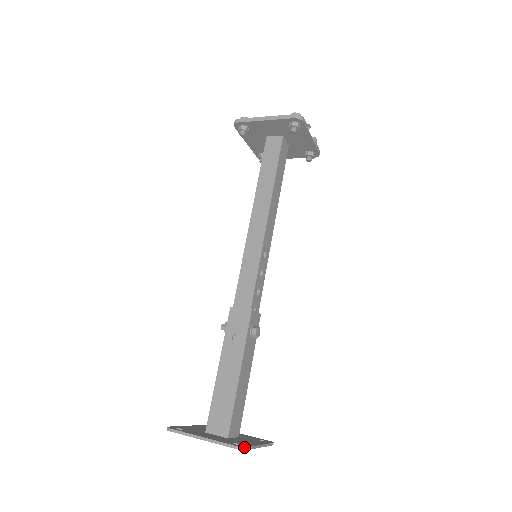
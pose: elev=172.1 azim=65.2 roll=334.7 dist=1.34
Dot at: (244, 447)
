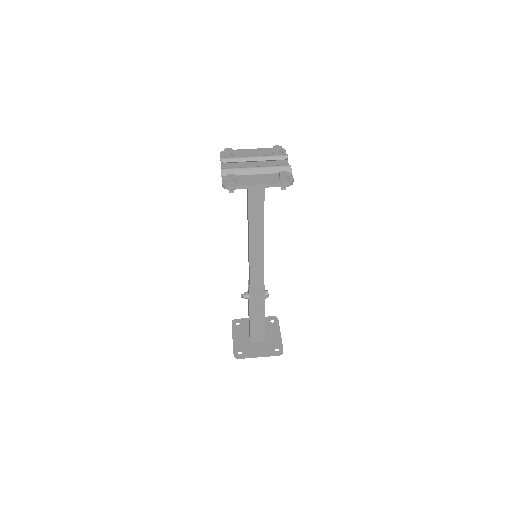
Dot at: occluded
